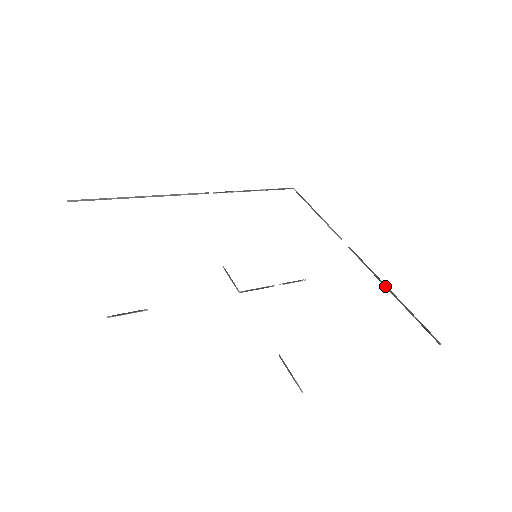
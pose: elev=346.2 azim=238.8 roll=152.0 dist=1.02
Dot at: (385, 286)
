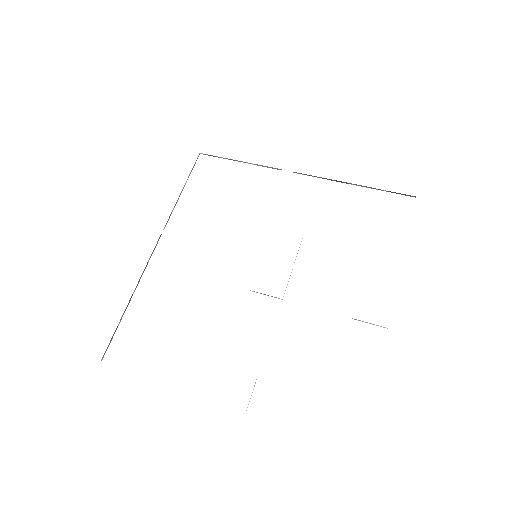
Dot at: (346, 183)
